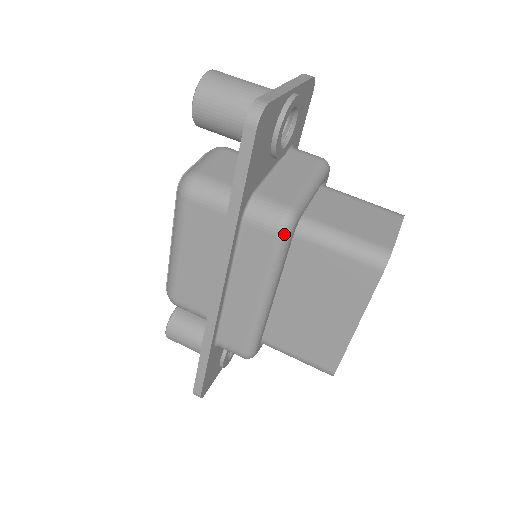
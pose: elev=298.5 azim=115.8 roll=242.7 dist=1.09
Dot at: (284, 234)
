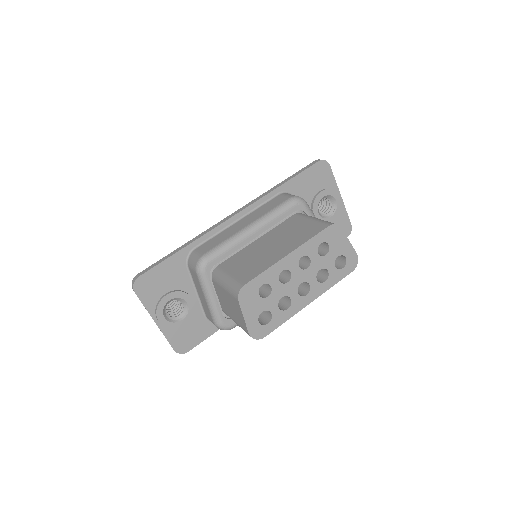
Dot at: (293, 199)
